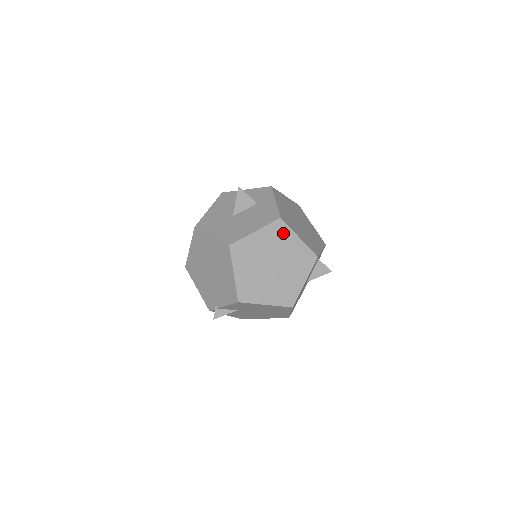
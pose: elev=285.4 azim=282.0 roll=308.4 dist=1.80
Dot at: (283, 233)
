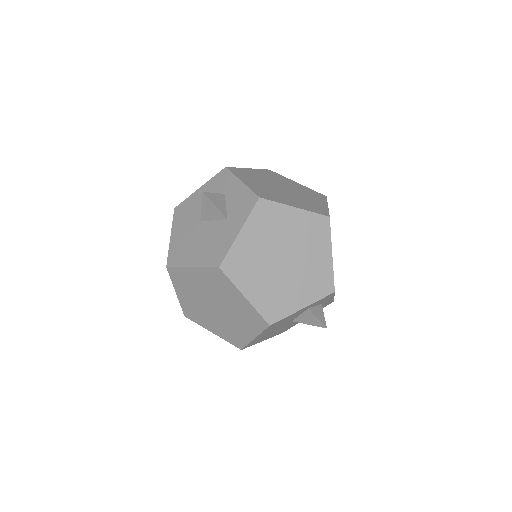
Dot at: (224, 283)
